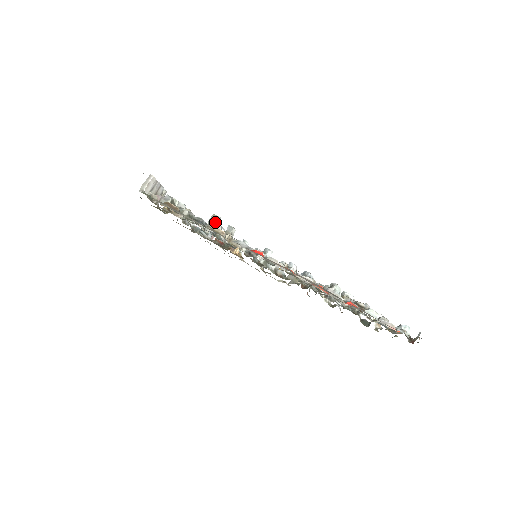
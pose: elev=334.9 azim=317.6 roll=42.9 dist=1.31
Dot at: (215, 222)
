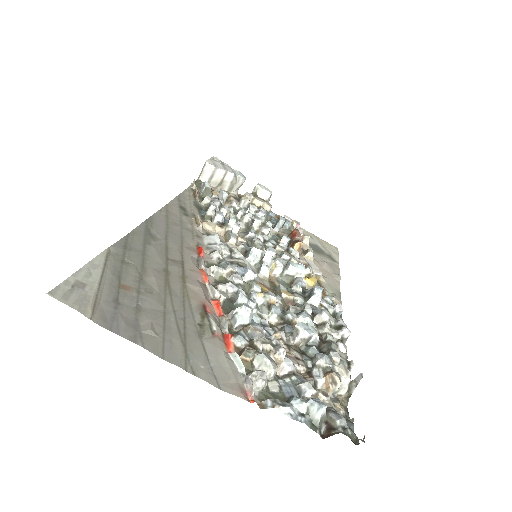
Dot at: (208, 212)
